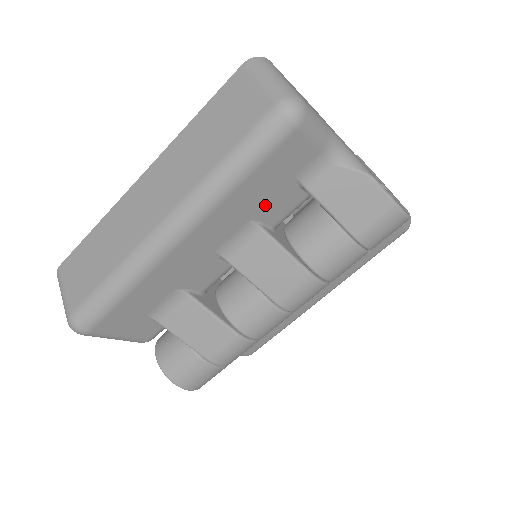
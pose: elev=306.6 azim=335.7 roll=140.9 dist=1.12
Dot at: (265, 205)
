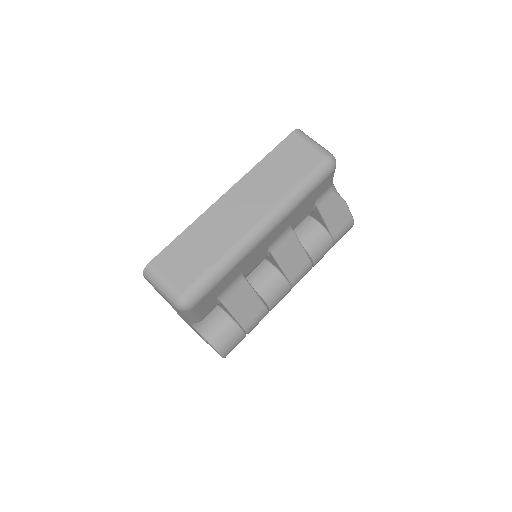
Dot at: (300, 215)
